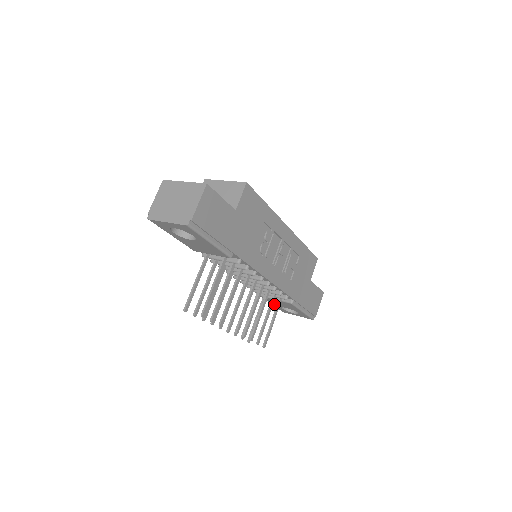
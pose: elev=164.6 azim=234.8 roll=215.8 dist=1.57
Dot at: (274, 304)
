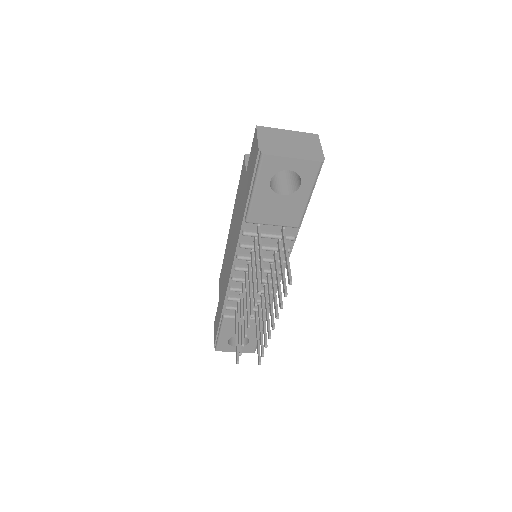
Dot at: (226, 333)
